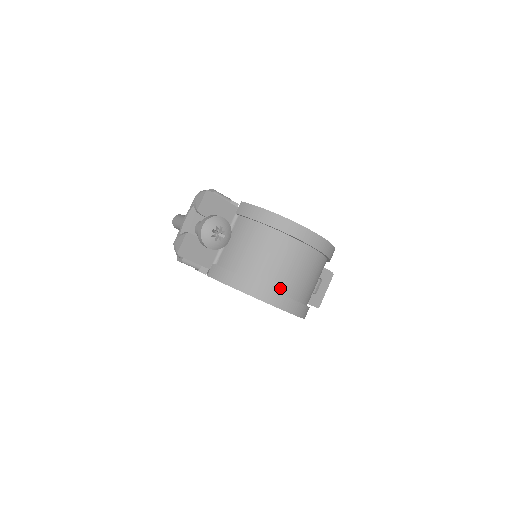
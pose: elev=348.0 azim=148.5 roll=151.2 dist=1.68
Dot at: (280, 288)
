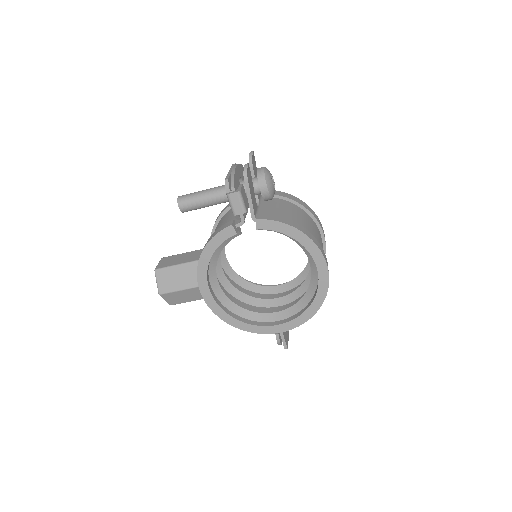
Dot at: occluded
